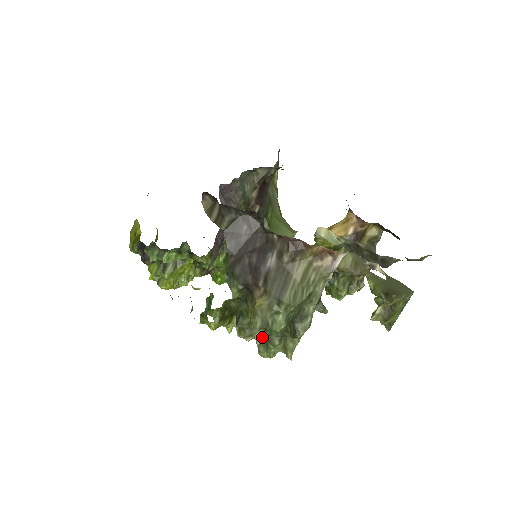
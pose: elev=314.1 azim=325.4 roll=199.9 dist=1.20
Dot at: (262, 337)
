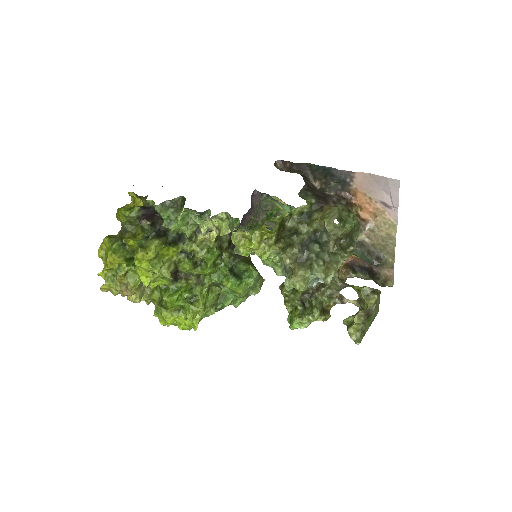
Dot at: (340, 222)
